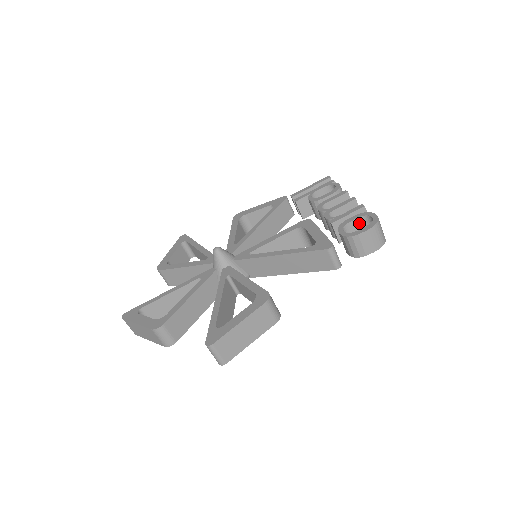
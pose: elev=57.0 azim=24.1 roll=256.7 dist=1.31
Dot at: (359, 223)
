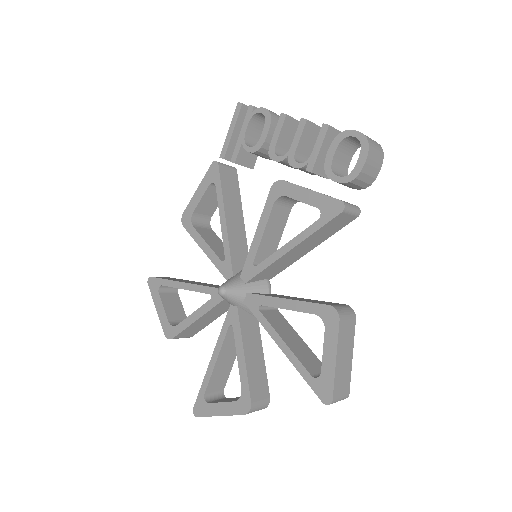
Dot at: (340, 150)
